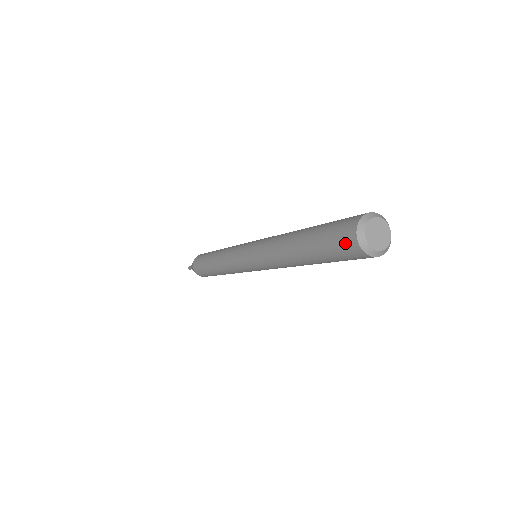
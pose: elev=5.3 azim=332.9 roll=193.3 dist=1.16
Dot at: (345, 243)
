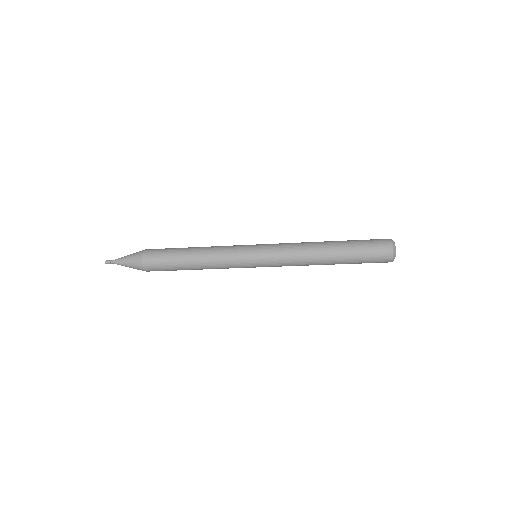
Dot at: (383, 250)
